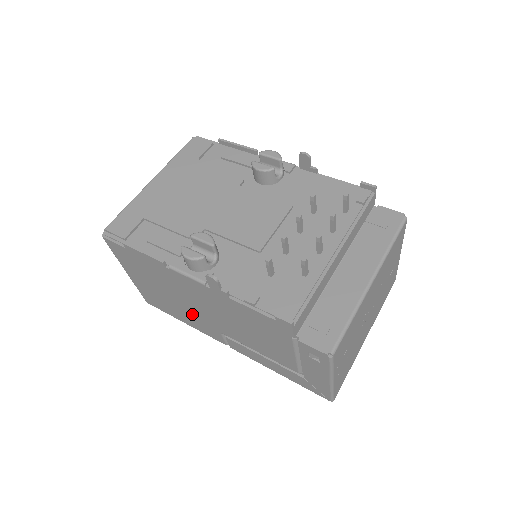
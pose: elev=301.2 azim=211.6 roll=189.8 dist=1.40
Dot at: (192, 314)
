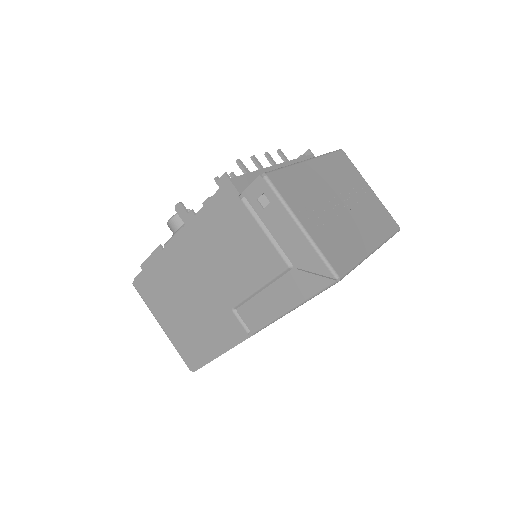
Dot at: (208, 314)
